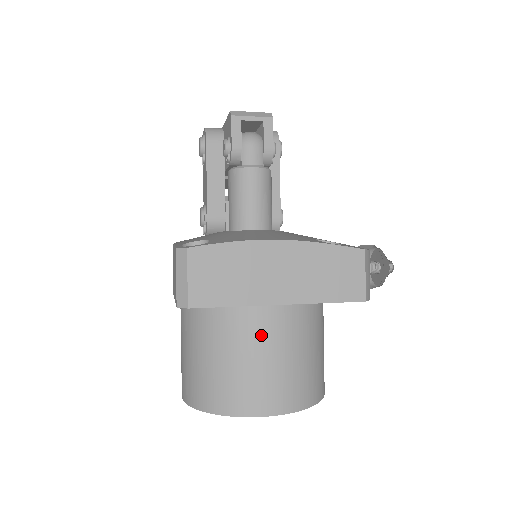
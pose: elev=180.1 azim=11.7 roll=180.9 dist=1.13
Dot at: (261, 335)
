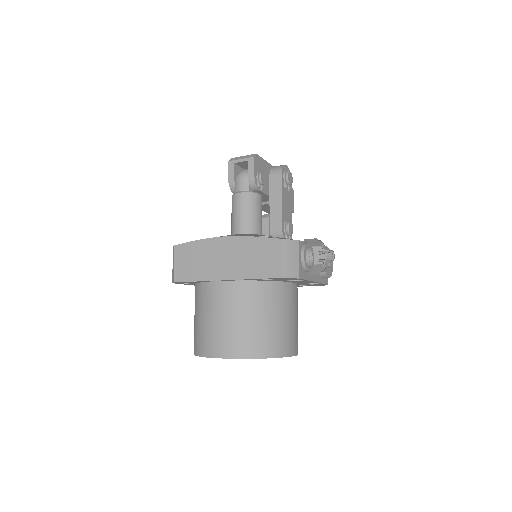
Dot at: (216, 301)
